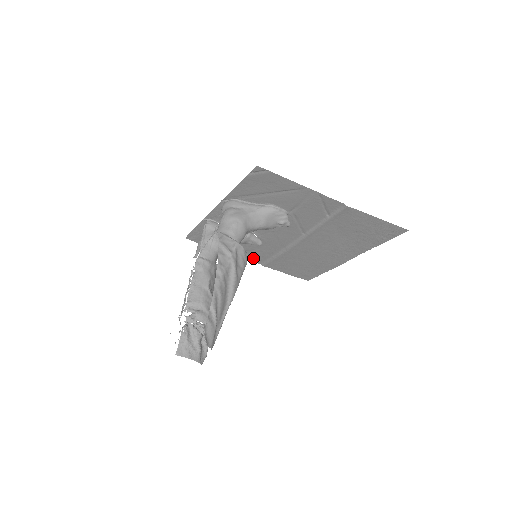
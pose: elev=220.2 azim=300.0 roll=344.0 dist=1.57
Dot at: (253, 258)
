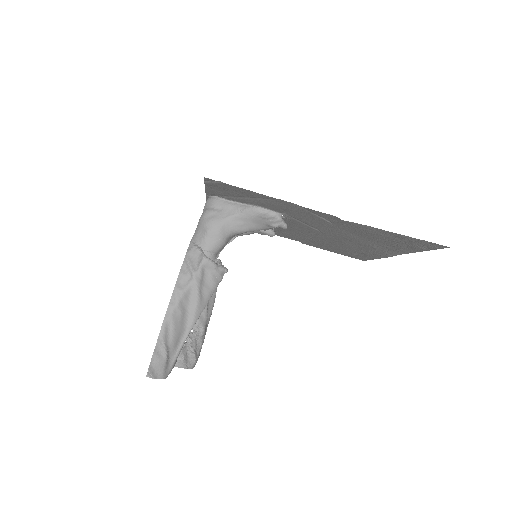
Dot at: (287, 236)
